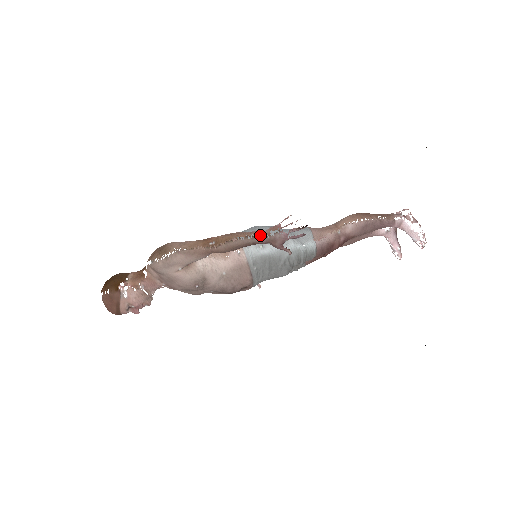
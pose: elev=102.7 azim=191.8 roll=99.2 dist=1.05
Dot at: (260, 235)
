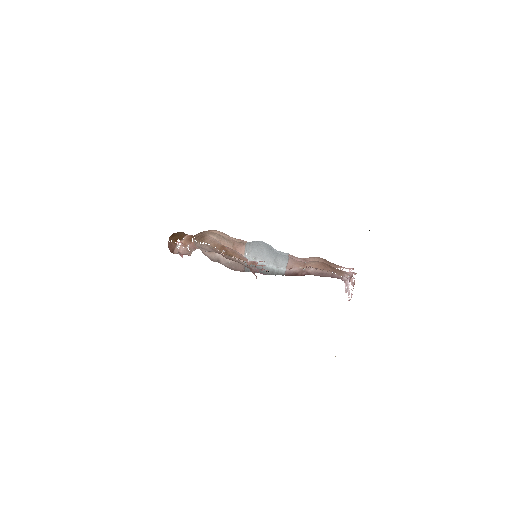
Dot at: (257, 252)
